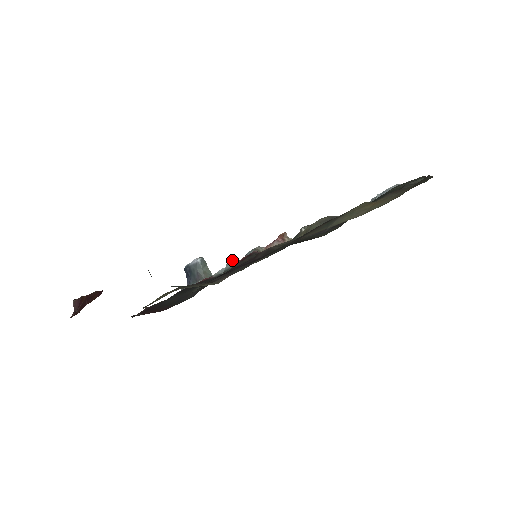
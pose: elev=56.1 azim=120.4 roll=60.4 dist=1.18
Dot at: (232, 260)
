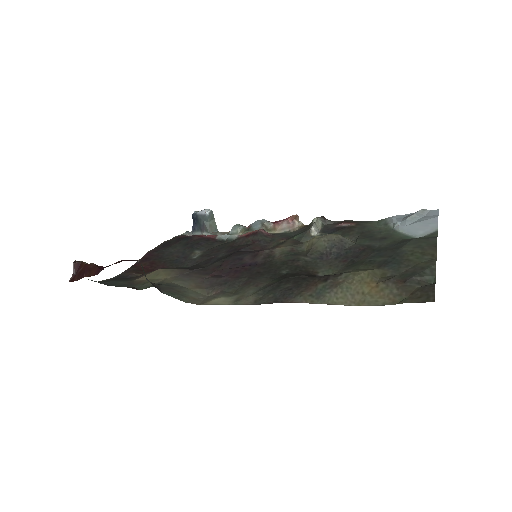
Dot at: (239, 225)
